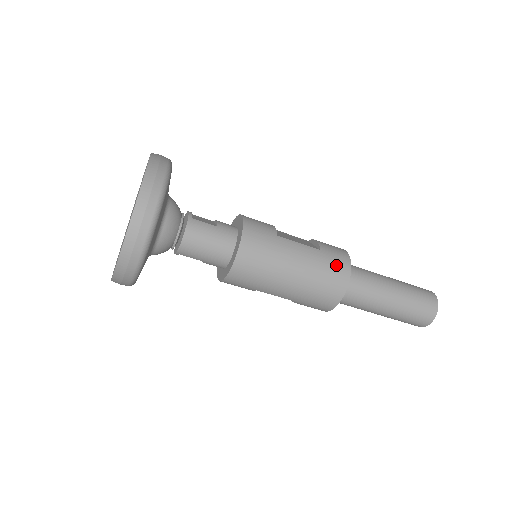
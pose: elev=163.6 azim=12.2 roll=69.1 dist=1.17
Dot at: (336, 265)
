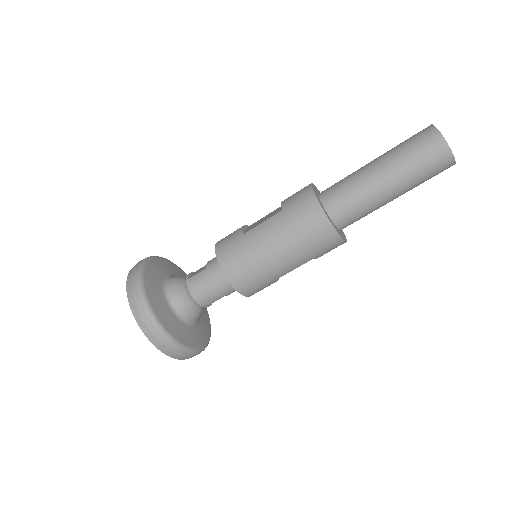
Dot at: (302, 209)
